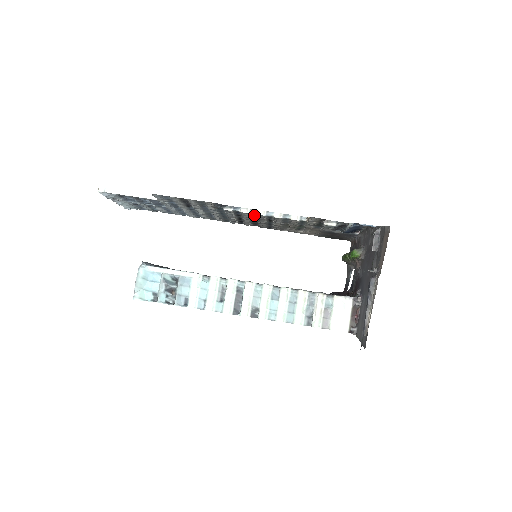
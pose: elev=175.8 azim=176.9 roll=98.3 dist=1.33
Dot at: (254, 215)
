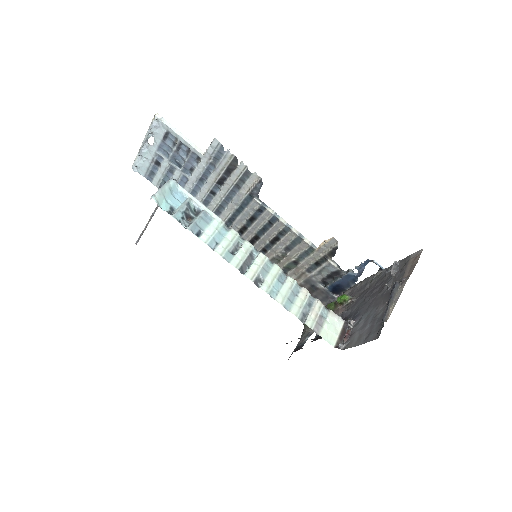
Dot at: (272, 222)
